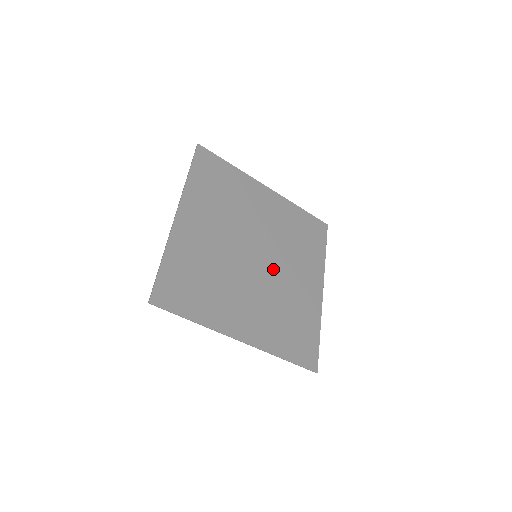
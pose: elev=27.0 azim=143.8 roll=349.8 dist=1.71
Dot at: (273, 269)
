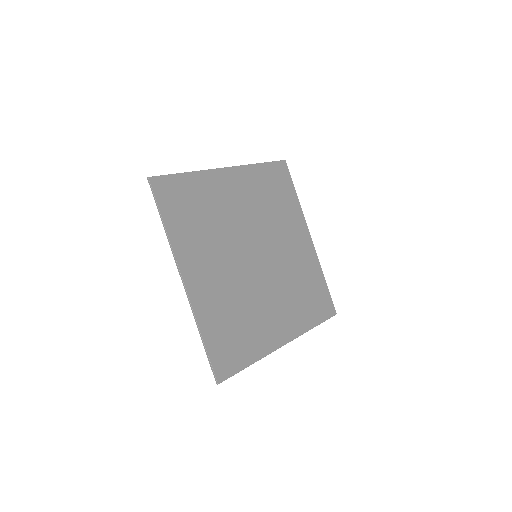
Dot at: (273, 256)
